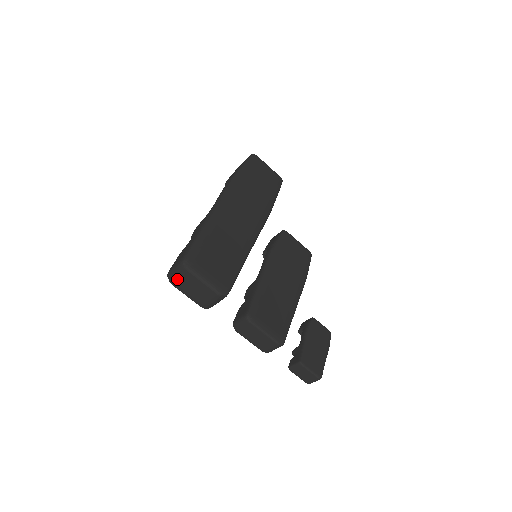
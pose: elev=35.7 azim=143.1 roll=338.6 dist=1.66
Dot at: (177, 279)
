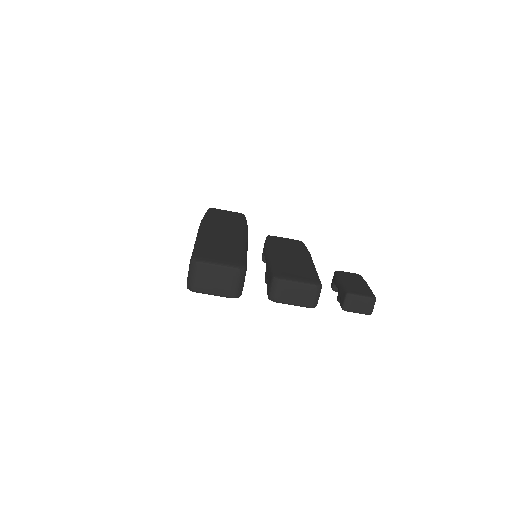
Dot at: (196, 281)
